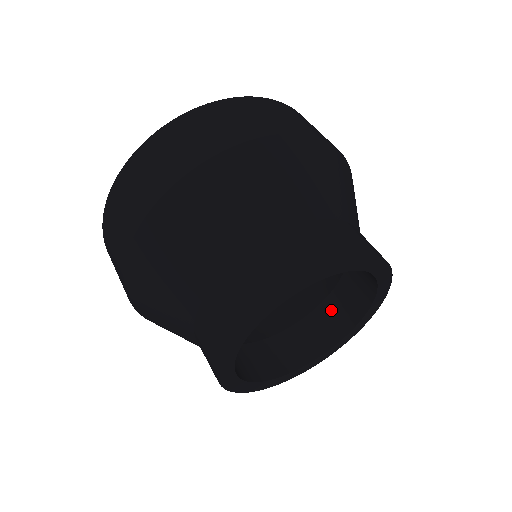
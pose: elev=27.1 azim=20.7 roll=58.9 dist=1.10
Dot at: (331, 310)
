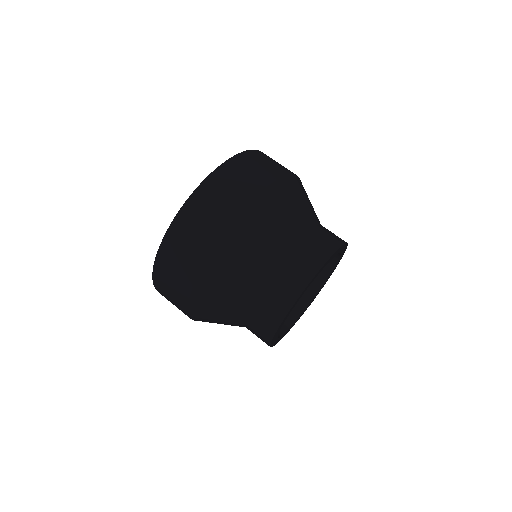
Dot at: occluded
